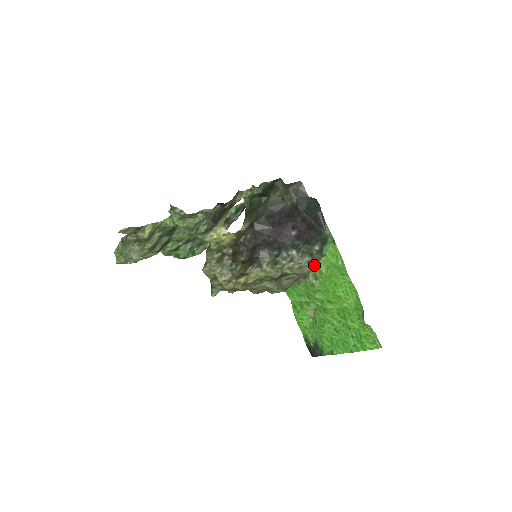
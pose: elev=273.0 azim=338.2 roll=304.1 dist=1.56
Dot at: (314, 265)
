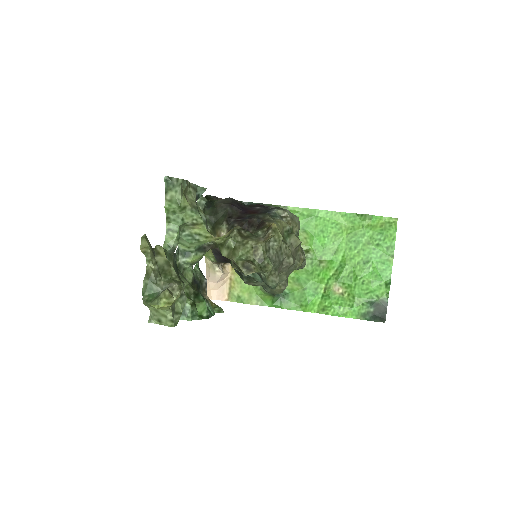
Dot at: (296, 217)
